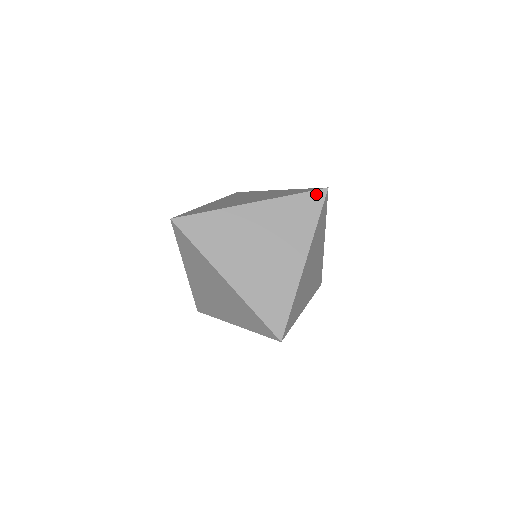
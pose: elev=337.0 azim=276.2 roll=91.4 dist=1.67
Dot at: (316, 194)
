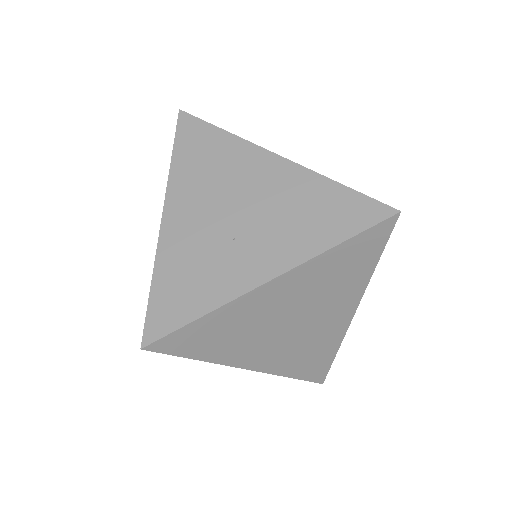
Dot at: occluded
